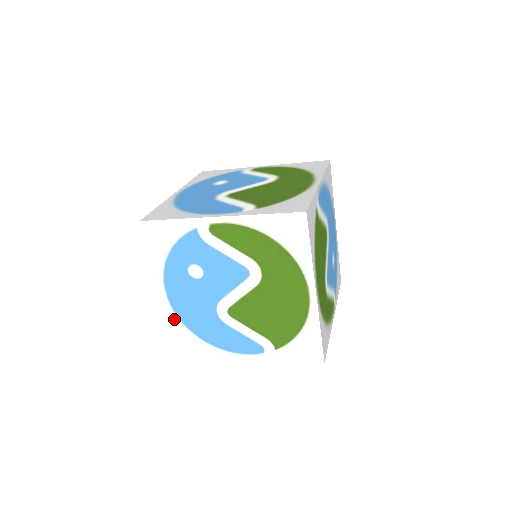
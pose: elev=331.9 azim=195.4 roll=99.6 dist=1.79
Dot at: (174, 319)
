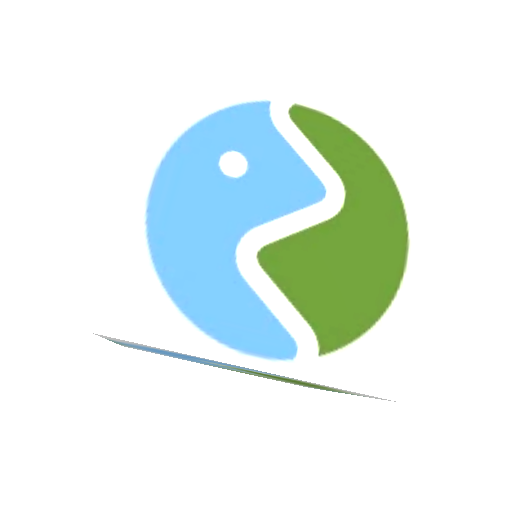
Dot at: (135, 241)
